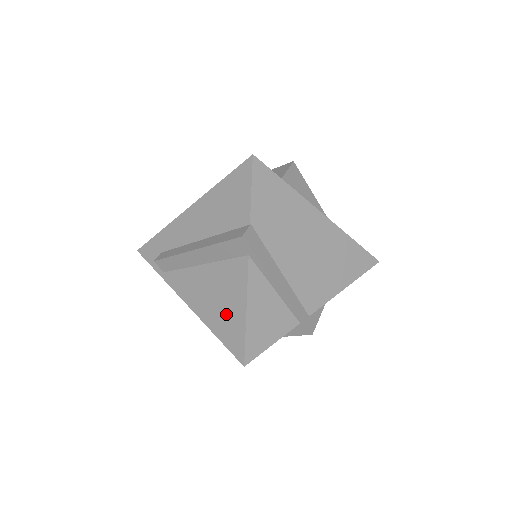
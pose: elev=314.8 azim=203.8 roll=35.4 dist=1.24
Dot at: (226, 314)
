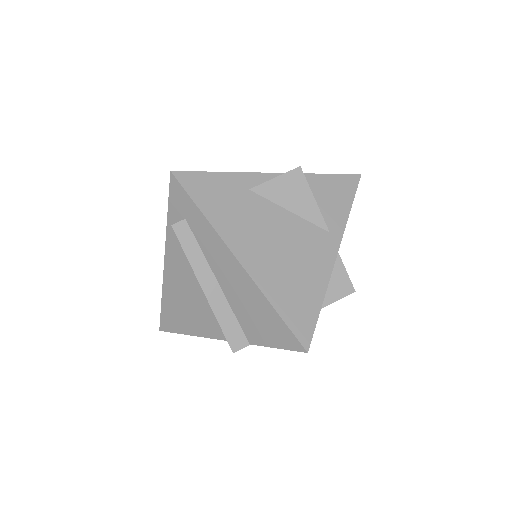
Dot at: (180, 314)
